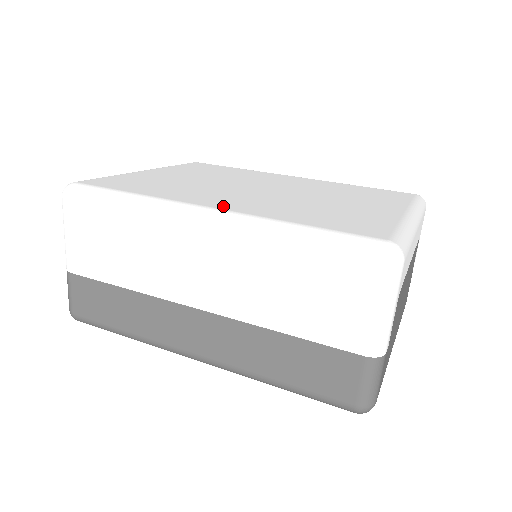
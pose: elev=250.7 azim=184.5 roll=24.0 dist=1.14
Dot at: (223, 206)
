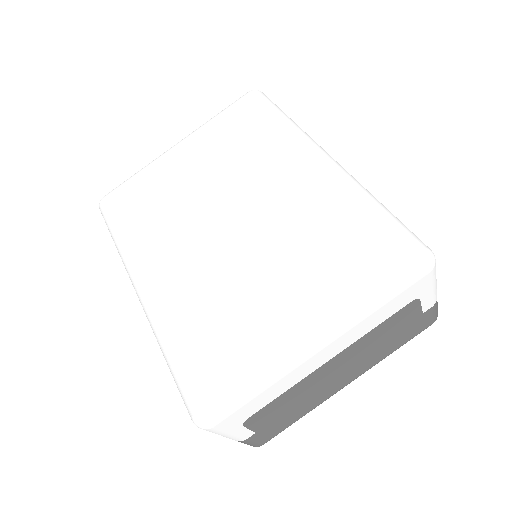
Dot at: (152, 284)
